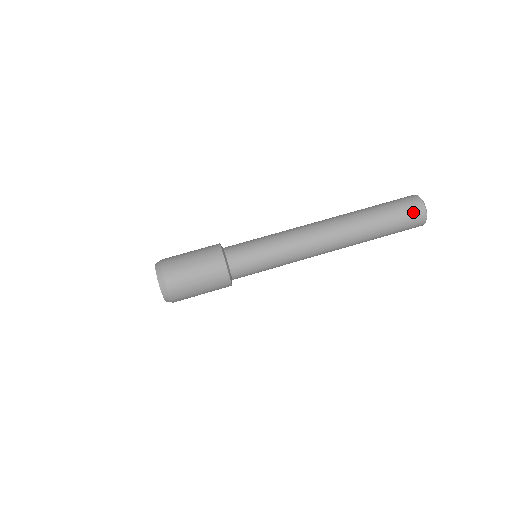
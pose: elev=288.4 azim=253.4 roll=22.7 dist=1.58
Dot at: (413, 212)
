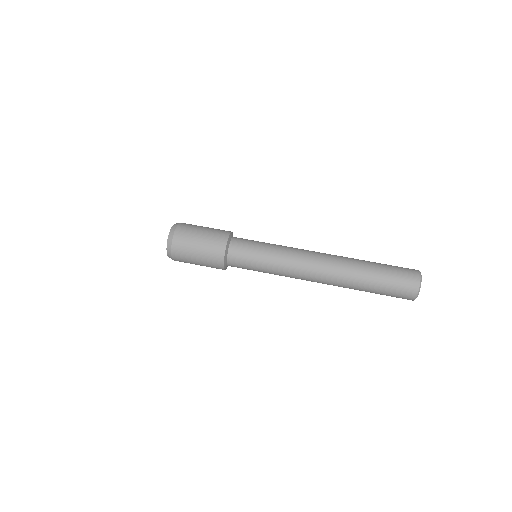
Dot at: (405, 289)
